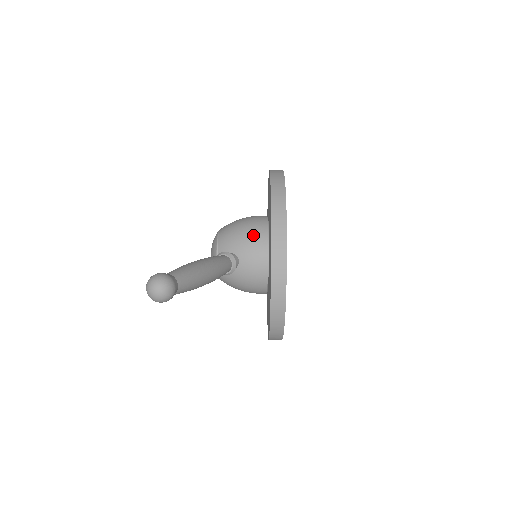
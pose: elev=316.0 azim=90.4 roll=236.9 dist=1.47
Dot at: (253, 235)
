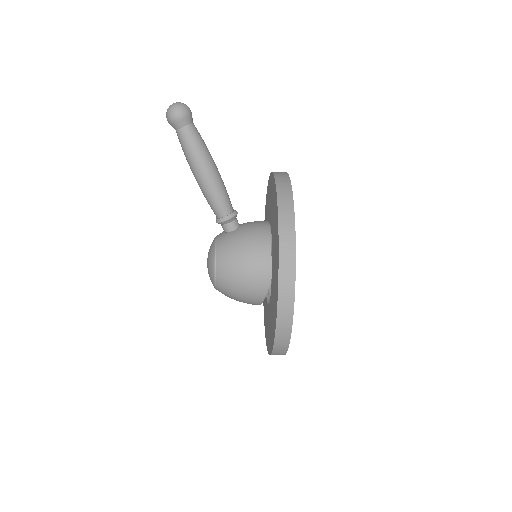
Dot at: occluded
